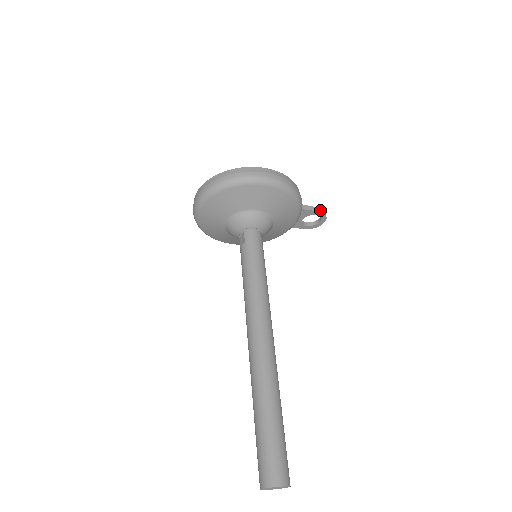
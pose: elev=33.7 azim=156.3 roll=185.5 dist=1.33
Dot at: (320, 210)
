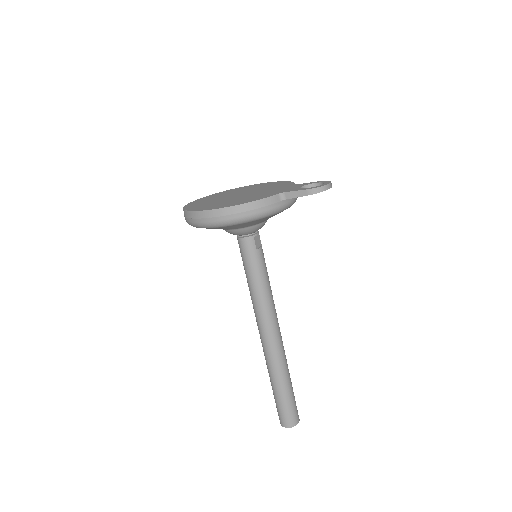
Dot at: (308, 192)
